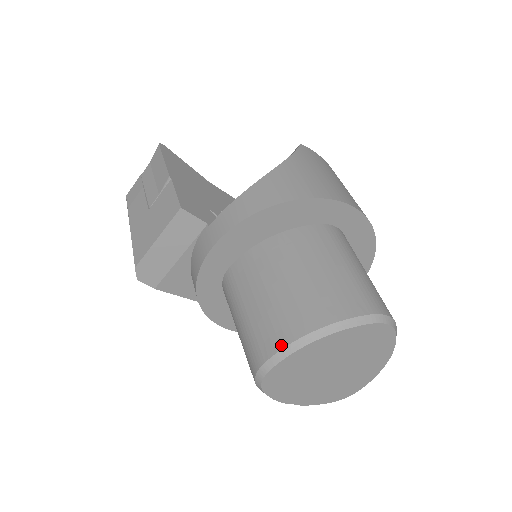
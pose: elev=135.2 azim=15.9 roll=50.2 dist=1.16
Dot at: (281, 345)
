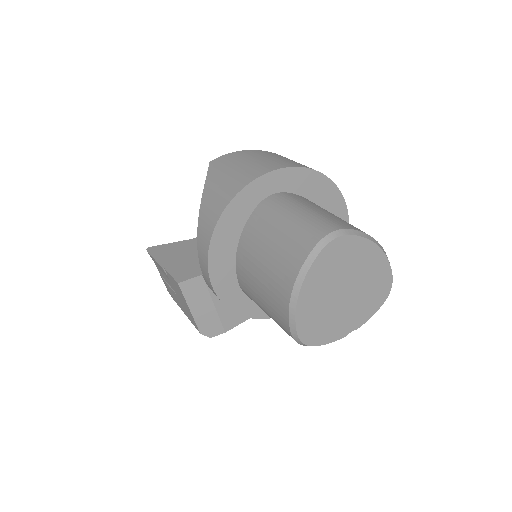
Dot at: (286, 316)
